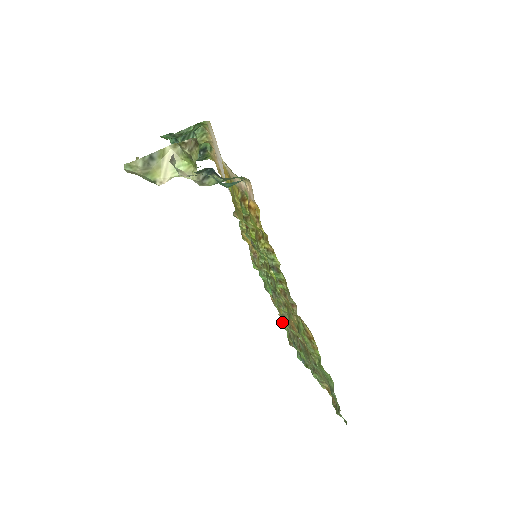
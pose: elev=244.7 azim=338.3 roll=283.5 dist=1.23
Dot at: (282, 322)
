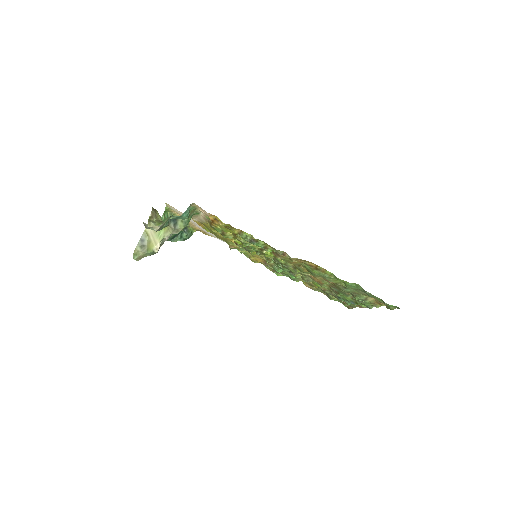
Dot at: (329, 297)
